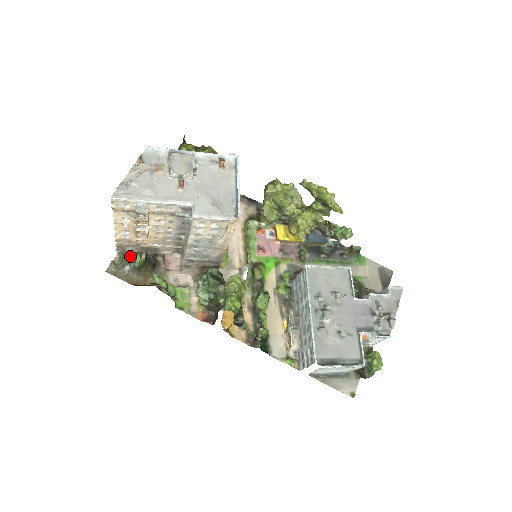
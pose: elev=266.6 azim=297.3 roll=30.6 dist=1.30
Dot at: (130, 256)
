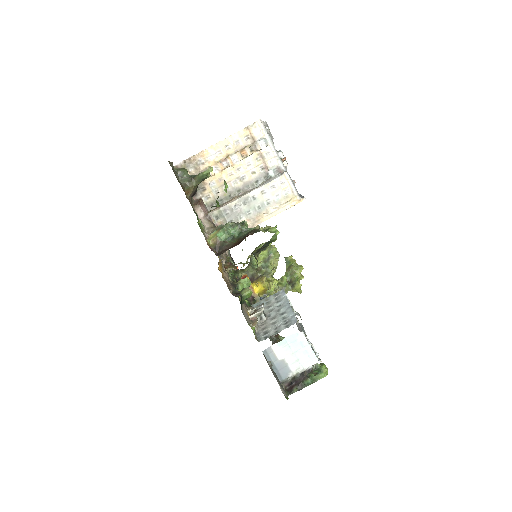
Dot at: (188, 173)
